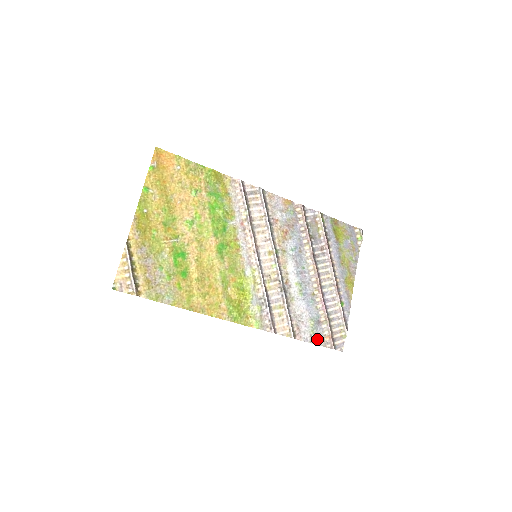
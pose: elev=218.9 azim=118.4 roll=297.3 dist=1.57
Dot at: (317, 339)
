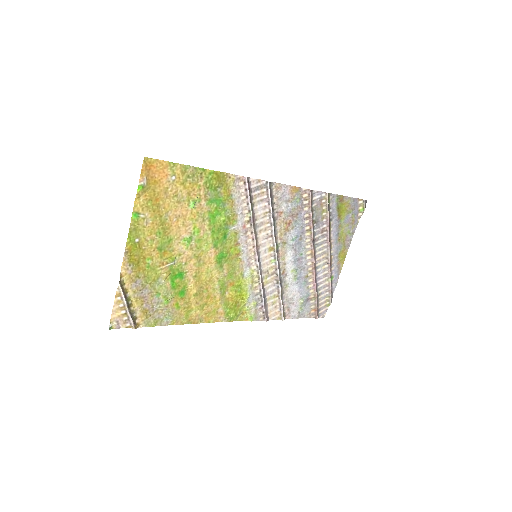
Dot at: (304, 313)
